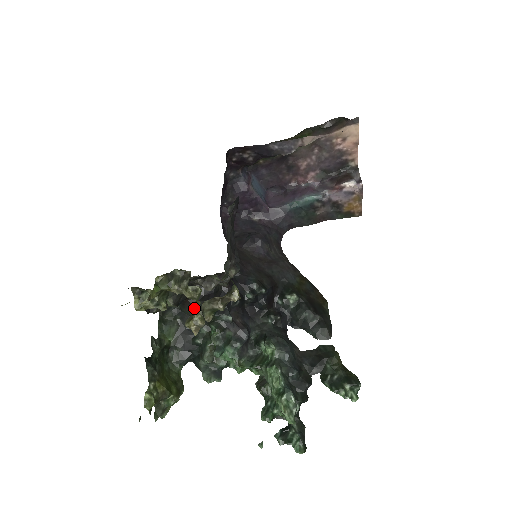
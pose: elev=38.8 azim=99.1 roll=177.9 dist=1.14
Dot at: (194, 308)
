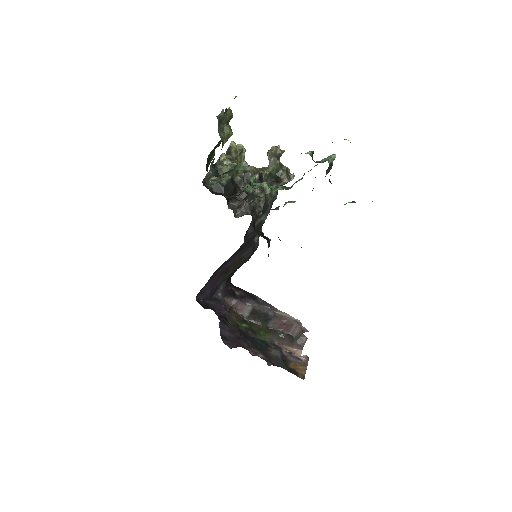
Dot at: occluded
